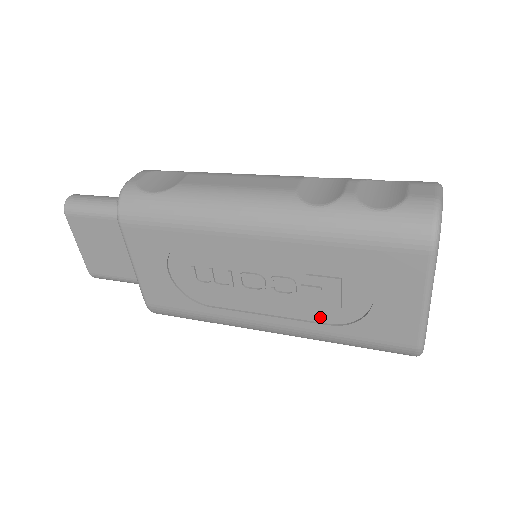
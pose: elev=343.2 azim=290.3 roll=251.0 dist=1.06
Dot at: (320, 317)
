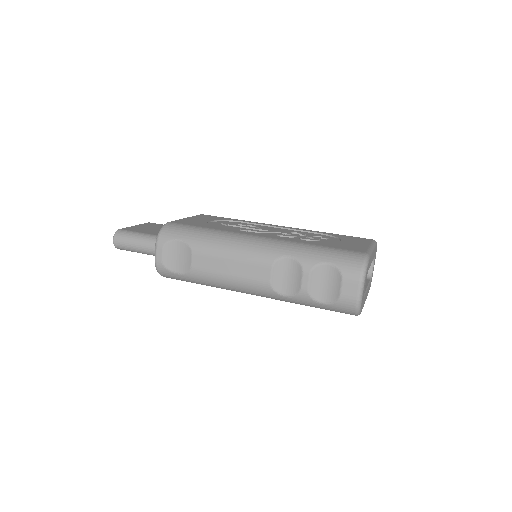
Dot at: occluded
